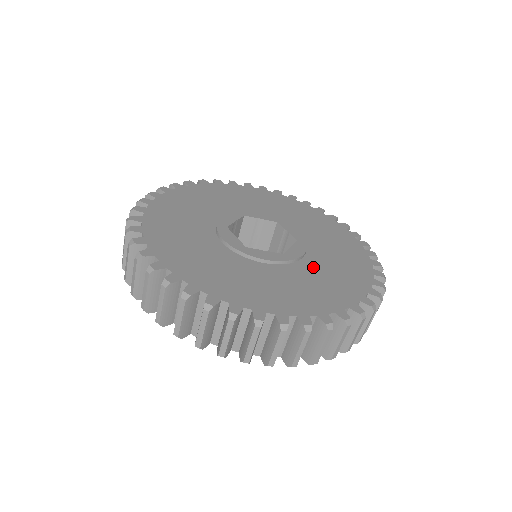
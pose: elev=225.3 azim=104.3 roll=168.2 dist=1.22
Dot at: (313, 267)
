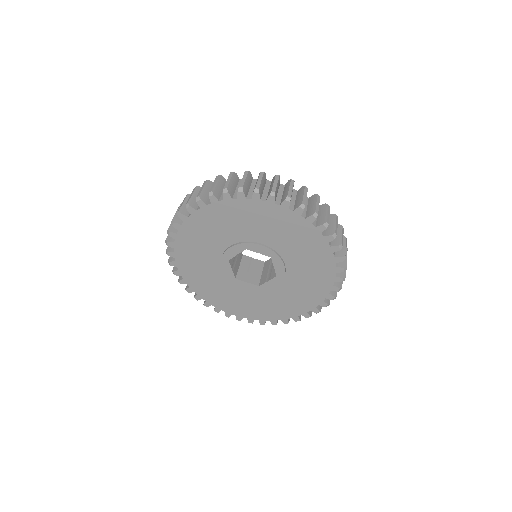
Dot at: occluded
